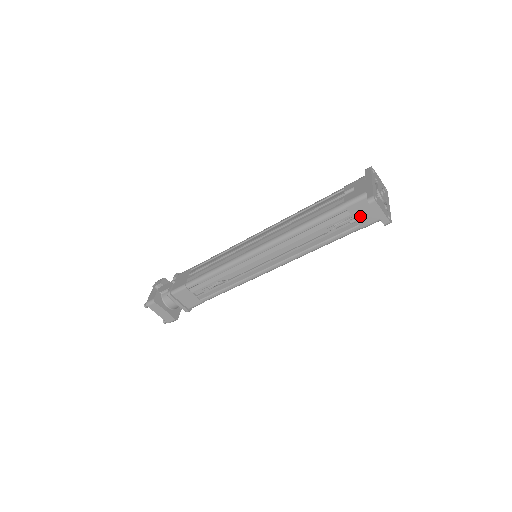
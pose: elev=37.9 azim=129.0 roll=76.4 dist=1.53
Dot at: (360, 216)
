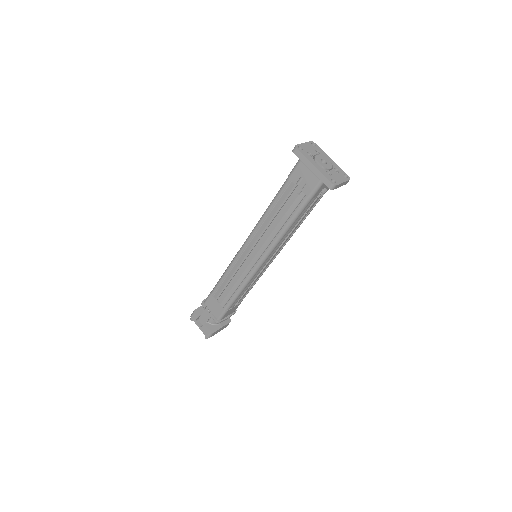
Dot at: occluded
